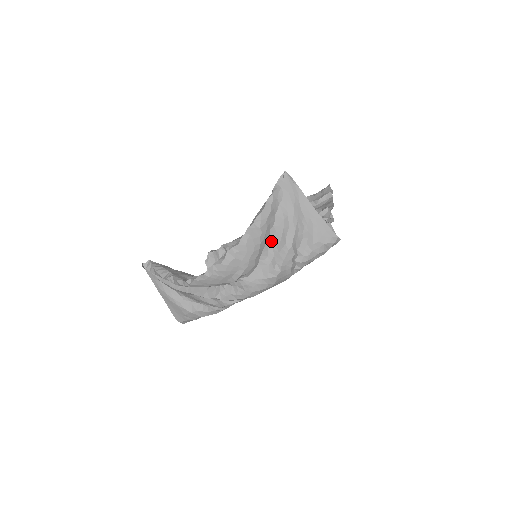
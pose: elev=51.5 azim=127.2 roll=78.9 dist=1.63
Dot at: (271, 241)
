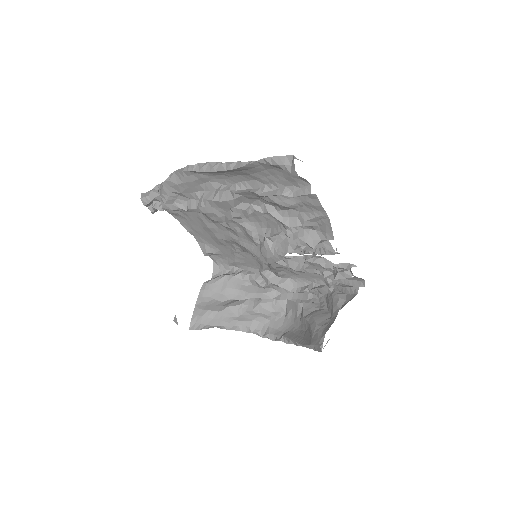
Dot at: occluded
